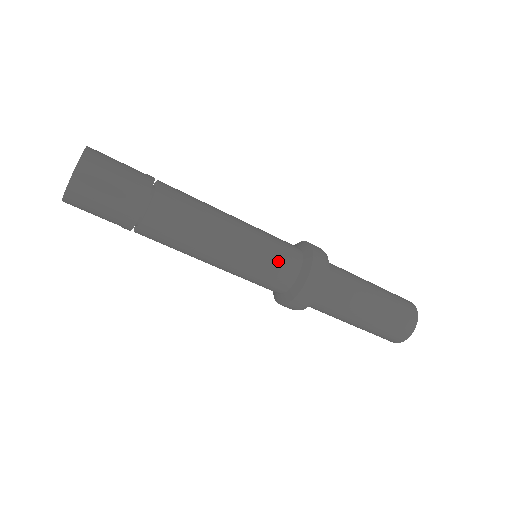
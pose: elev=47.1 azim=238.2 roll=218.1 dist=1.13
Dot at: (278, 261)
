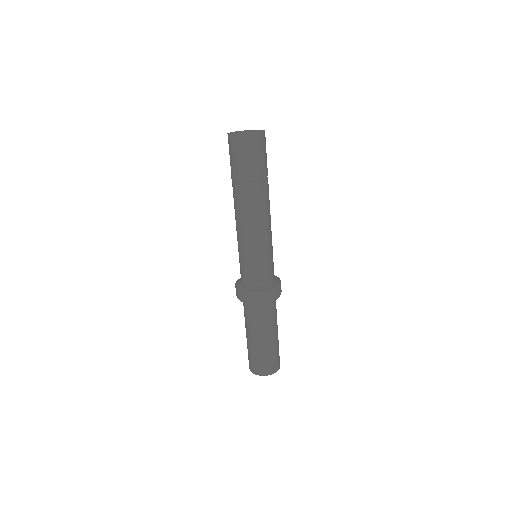
Dot at: (255, 270)
